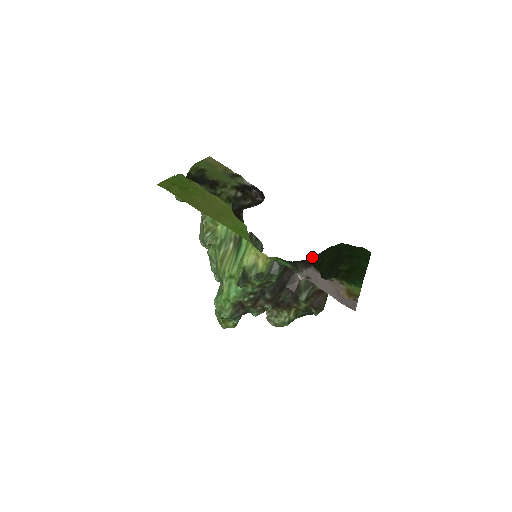
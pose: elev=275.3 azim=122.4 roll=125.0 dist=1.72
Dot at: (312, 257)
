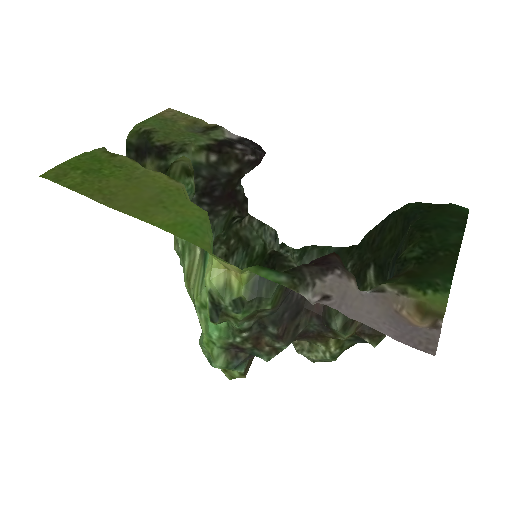
Dot at: (365, 235)
